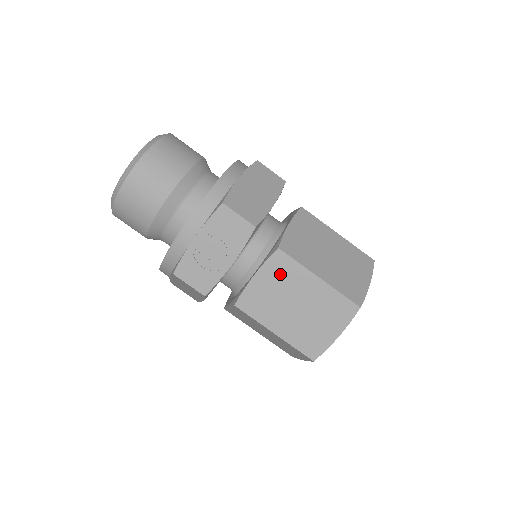
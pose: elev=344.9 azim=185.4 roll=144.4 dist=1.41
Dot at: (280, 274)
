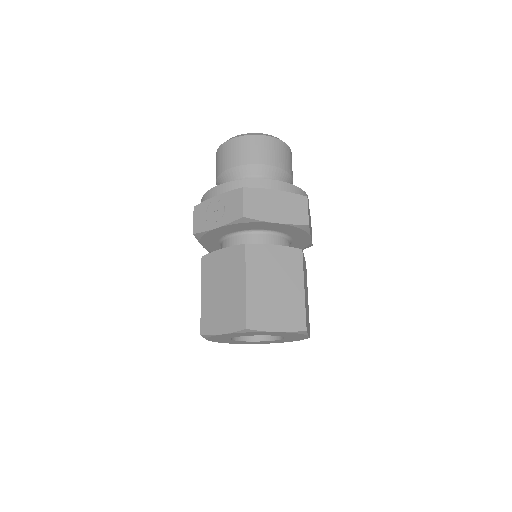
Dot at: (233, 261)
